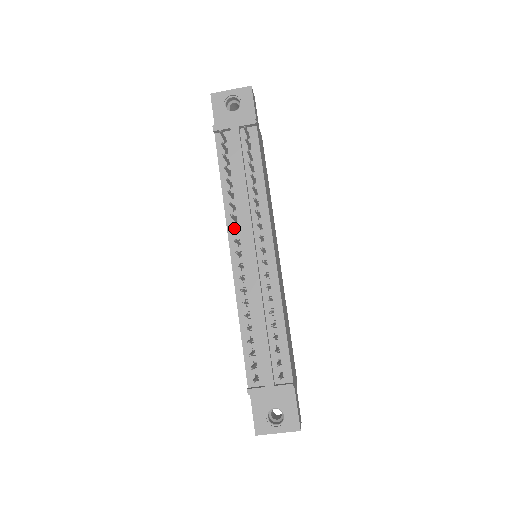
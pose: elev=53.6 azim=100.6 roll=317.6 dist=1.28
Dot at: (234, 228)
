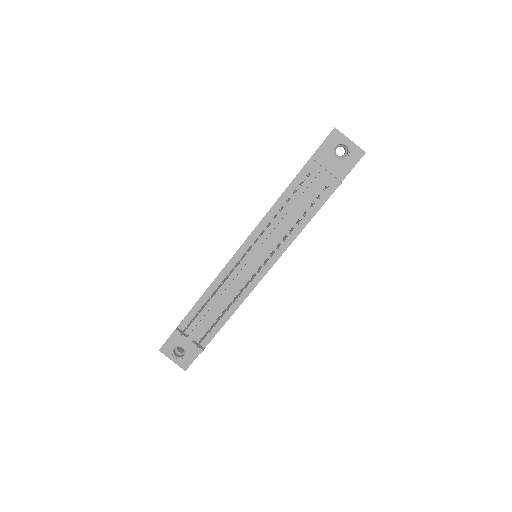
Dot at: occluded
